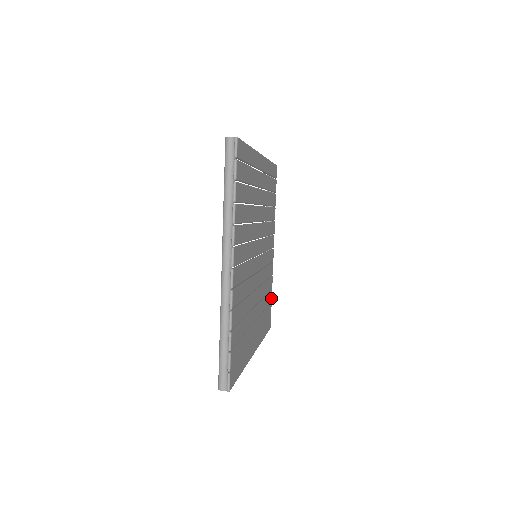
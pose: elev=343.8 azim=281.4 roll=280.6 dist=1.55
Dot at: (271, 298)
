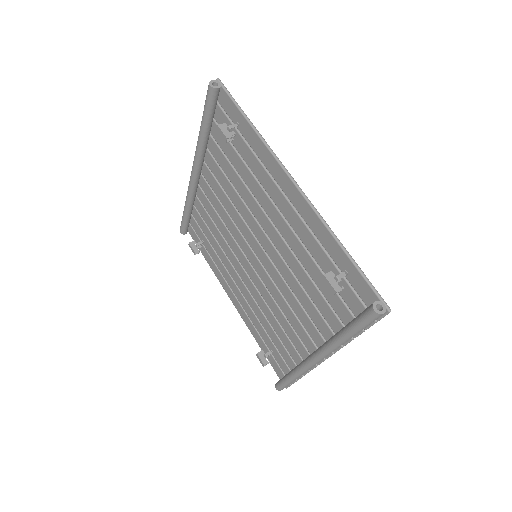
Dot at: occluded
